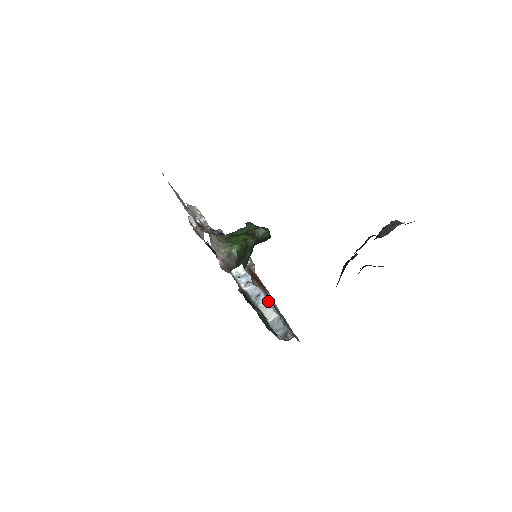
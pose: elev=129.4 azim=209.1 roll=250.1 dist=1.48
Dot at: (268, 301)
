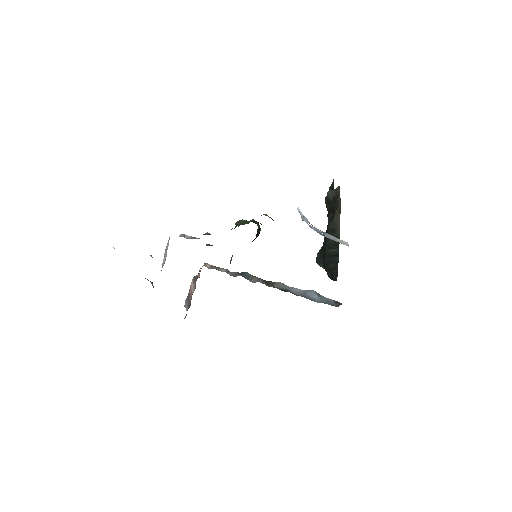
Dot at: (296, 288)
